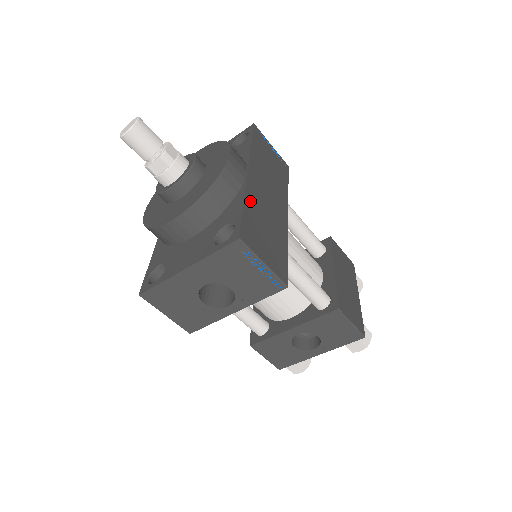
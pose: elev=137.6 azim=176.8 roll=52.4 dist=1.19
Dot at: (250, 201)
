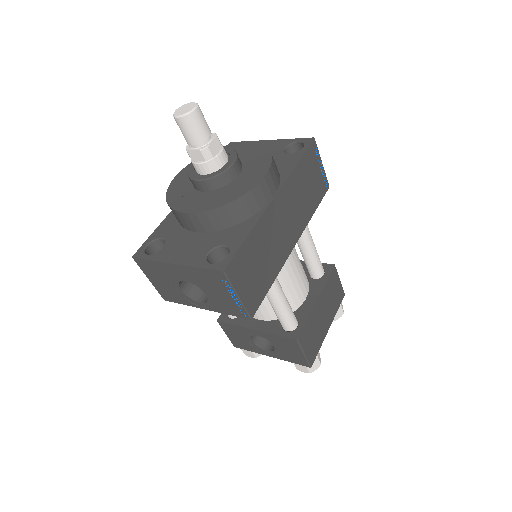
Dot at: (259, 230)
